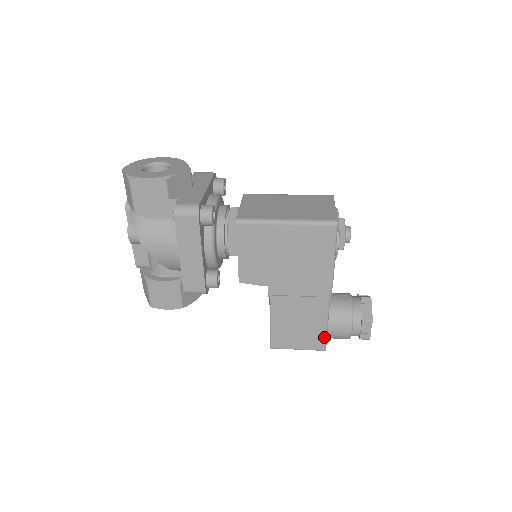
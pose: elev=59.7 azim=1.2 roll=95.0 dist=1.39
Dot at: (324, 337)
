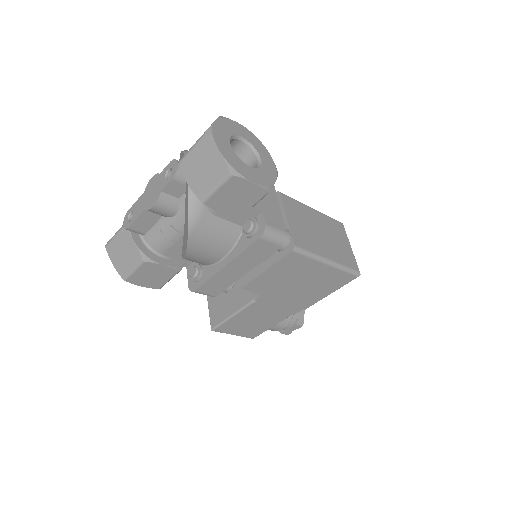
Dot at: occluded
